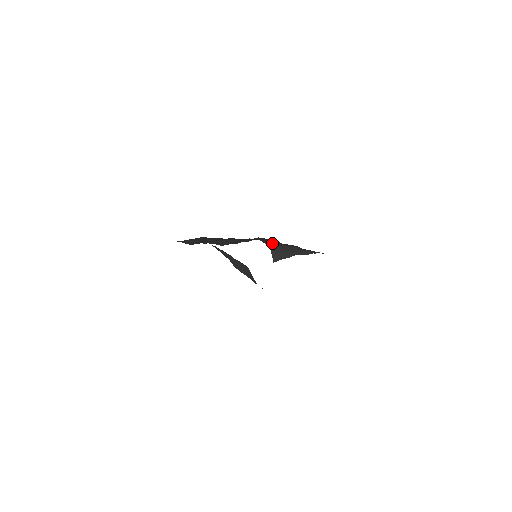
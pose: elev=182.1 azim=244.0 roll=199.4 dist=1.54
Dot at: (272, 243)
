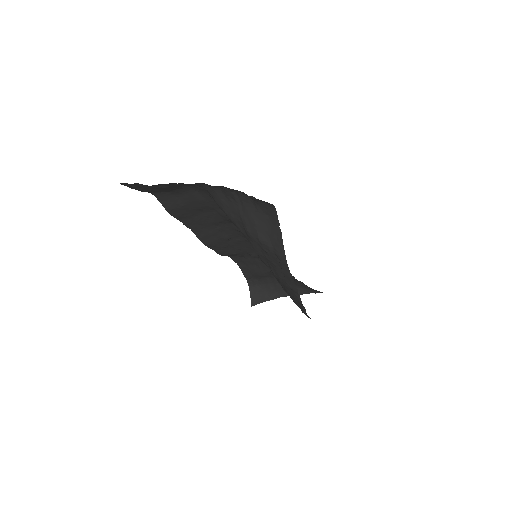
Dot at: (257, 271)
